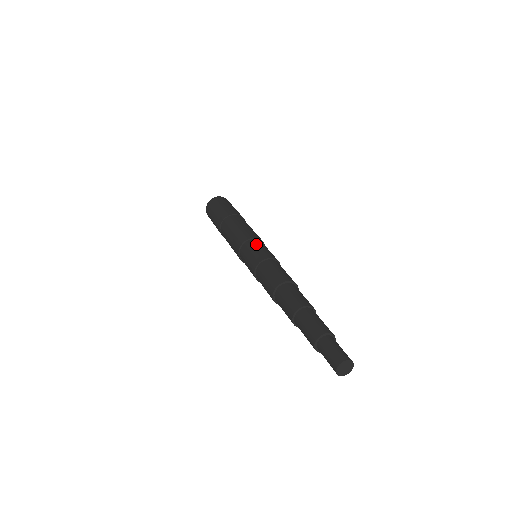
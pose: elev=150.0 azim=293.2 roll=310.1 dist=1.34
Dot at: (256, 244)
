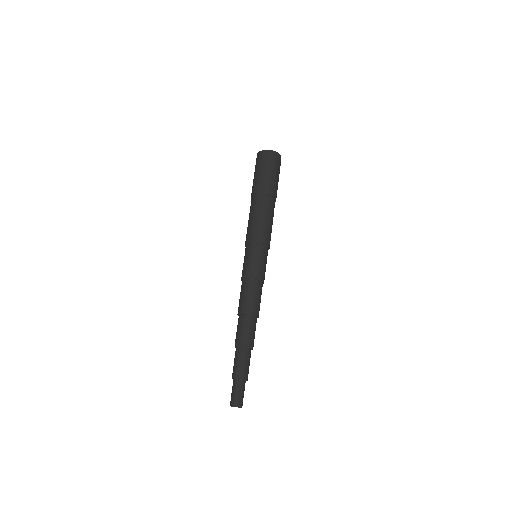
Dot at: (255, 253)
